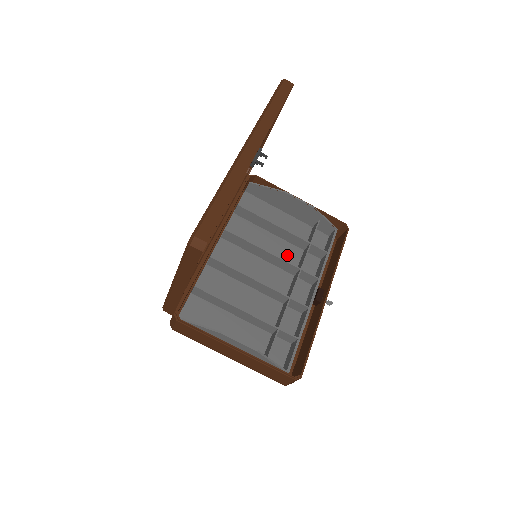
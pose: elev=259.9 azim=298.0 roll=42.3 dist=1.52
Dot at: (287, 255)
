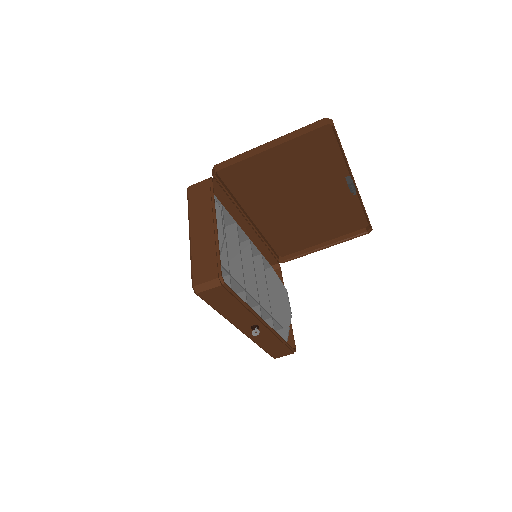
Dot at: occluded
